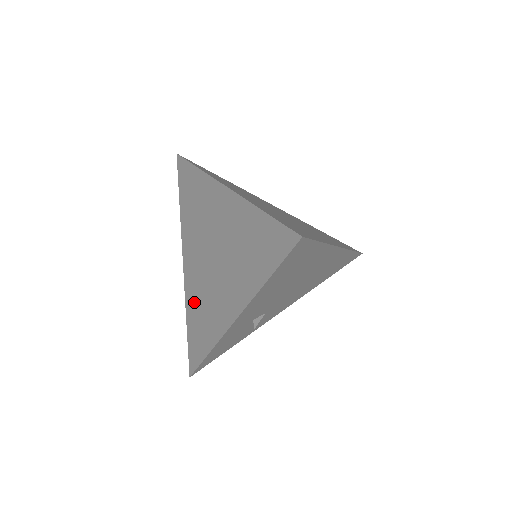
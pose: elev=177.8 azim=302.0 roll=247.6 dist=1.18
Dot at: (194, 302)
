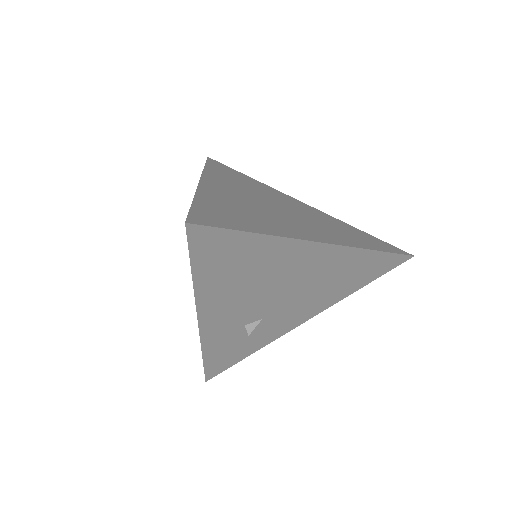
Dot at: occluded
